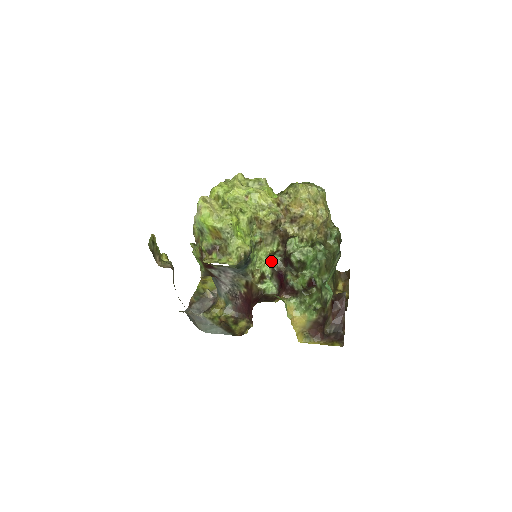
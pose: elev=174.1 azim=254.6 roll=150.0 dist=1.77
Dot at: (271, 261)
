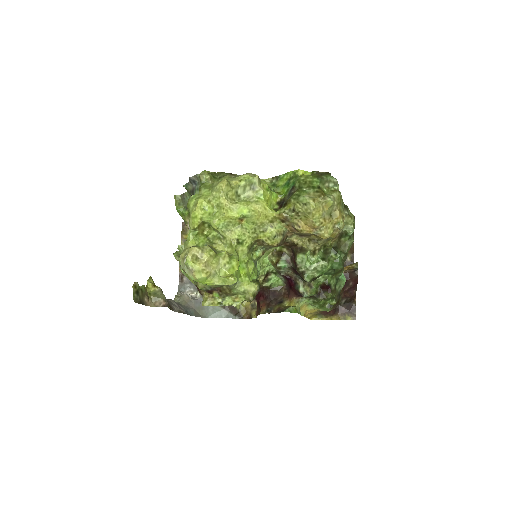
Dot at: (277, 269)
